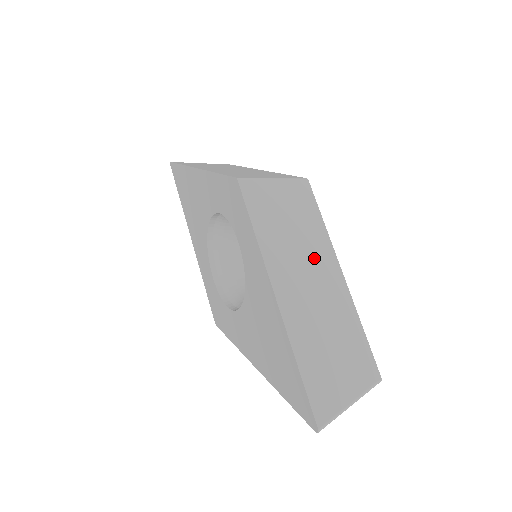
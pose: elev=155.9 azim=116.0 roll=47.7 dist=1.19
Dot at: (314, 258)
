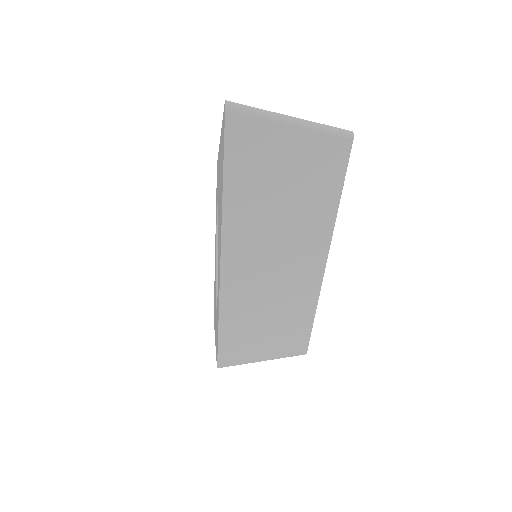
Dot at: occluded
